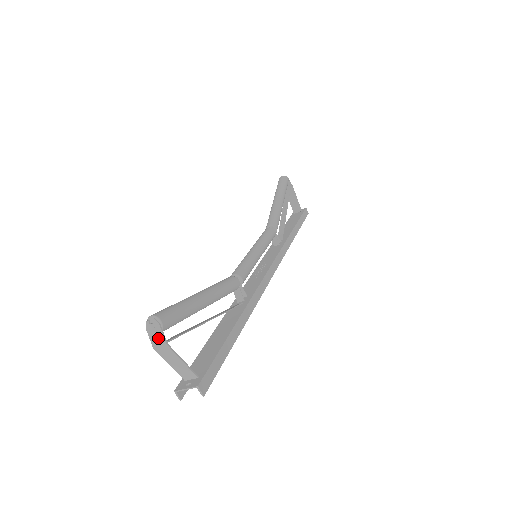
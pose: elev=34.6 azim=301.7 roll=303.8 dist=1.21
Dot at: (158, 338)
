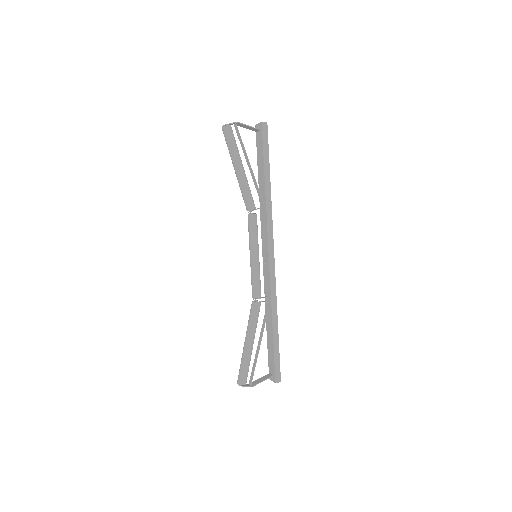
Dot at: (247, 386)
